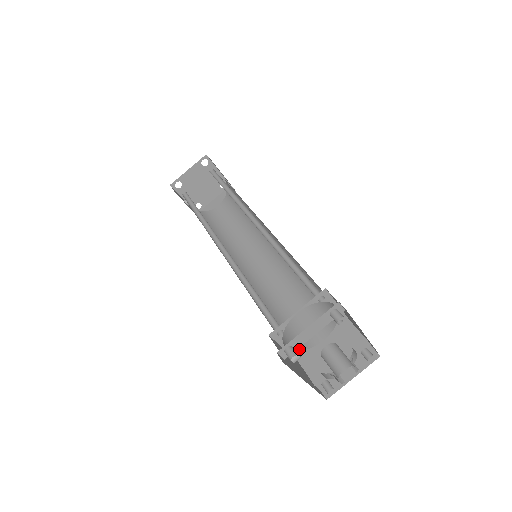
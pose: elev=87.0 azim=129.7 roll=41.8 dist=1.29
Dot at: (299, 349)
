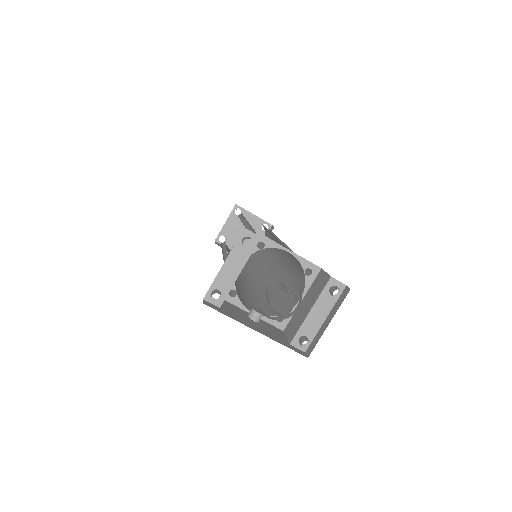
Dot at: occluded
